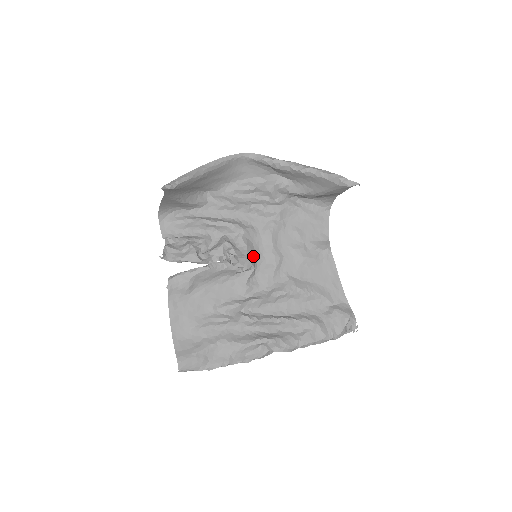
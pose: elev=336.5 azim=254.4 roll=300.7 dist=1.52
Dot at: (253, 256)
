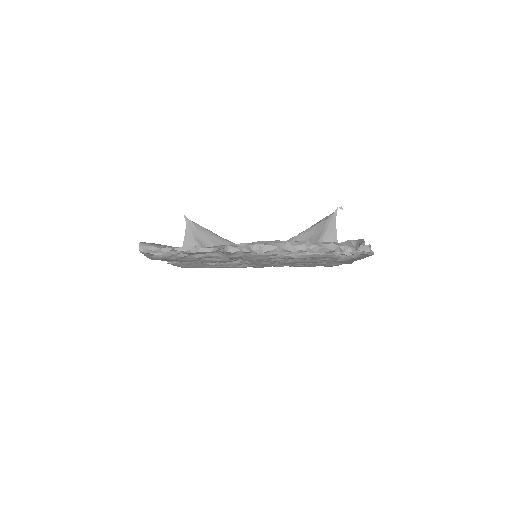
Dot at: occluded
